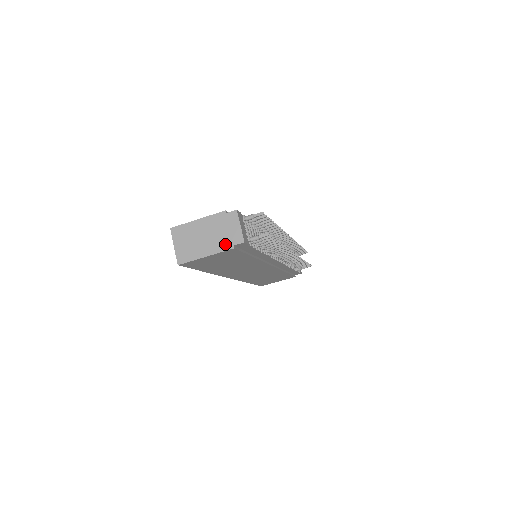
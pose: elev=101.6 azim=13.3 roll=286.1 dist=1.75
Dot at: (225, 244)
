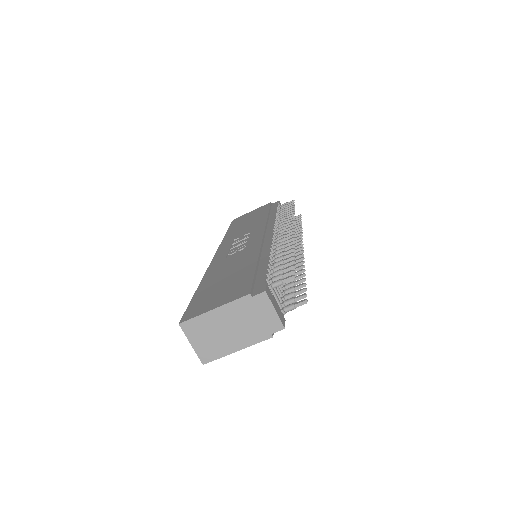
Dot at: (260, 334)
